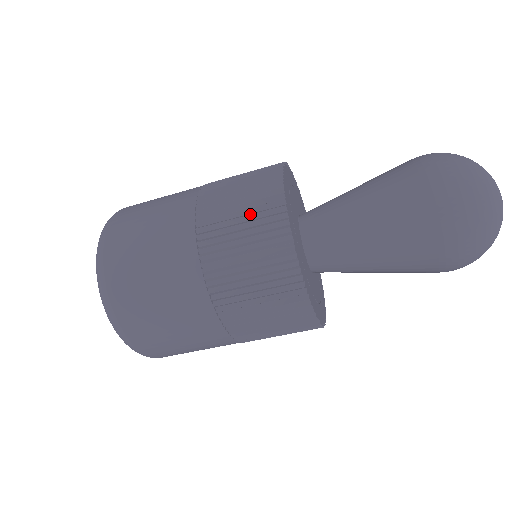
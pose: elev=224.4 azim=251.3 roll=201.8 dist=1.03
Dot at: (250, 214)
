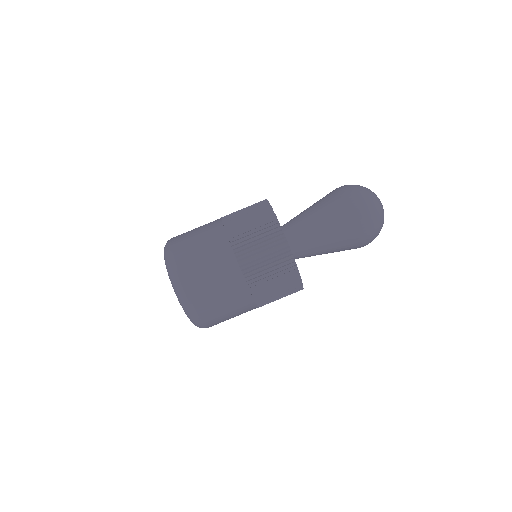
Dot at: (258, 224)
